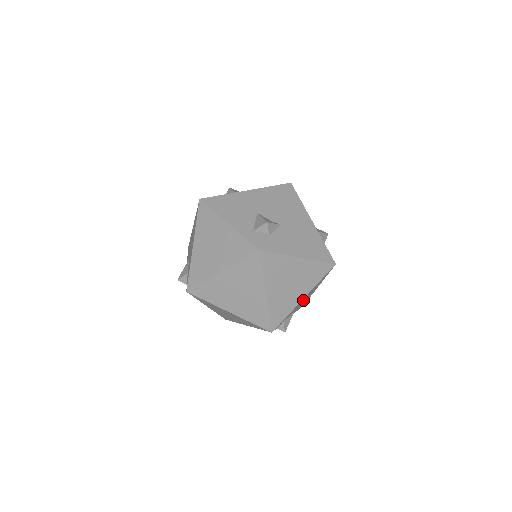
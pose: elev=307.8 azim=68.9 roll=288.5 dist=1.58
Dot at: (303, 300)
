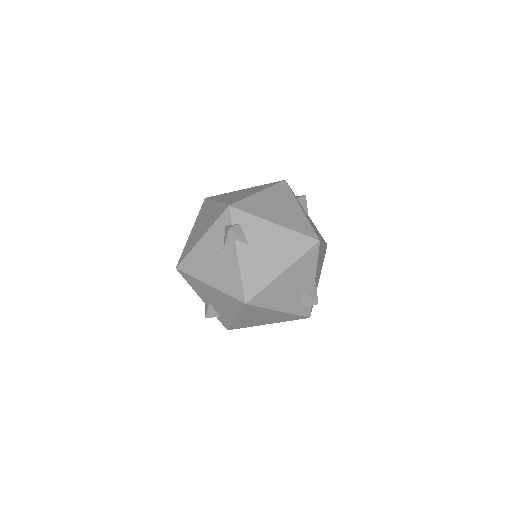
Dot at: occluded
